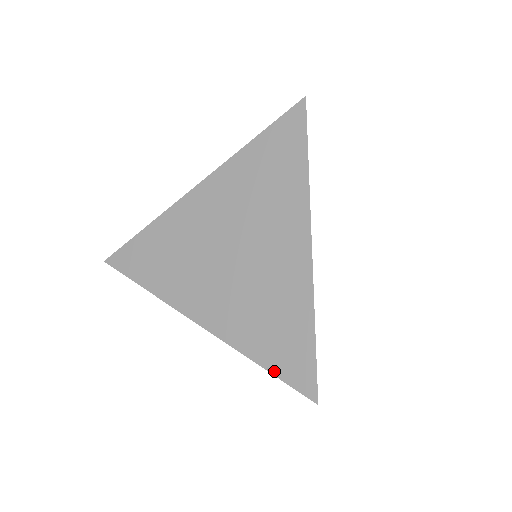
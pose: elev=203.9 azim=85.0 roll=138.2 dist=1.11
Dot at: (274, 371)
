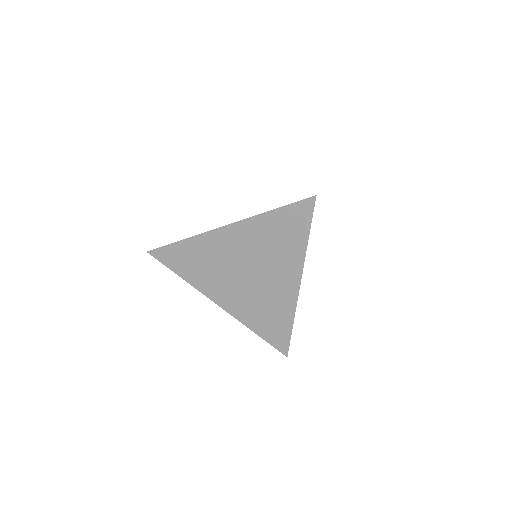
Dot at: (265, 339)
